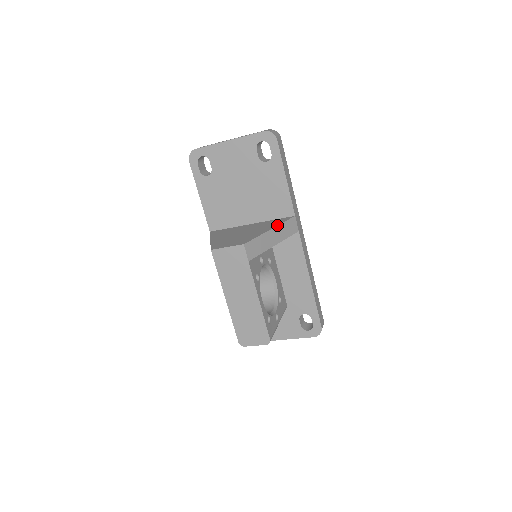
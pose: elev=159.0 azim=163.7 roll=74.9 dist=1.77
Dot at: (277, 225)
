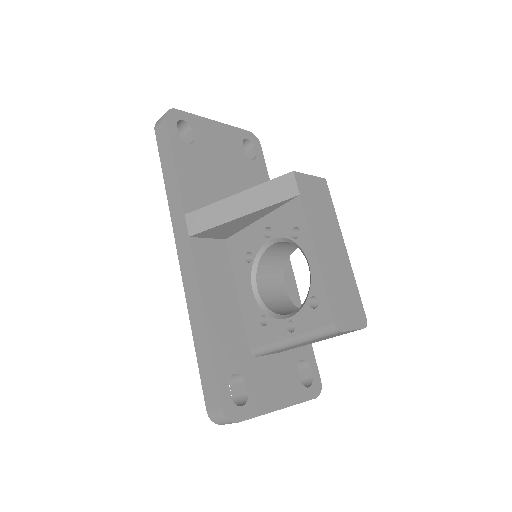
Dot at: occluded
